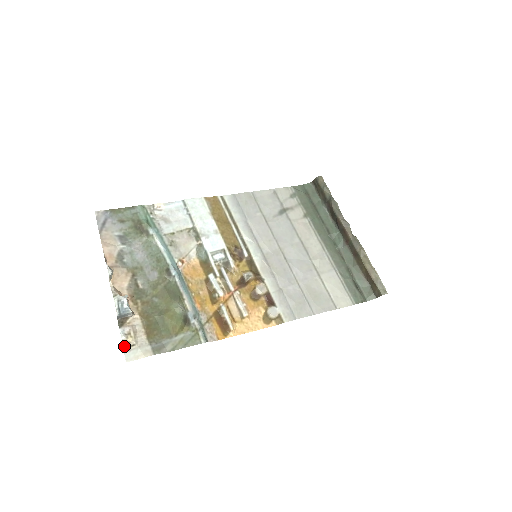
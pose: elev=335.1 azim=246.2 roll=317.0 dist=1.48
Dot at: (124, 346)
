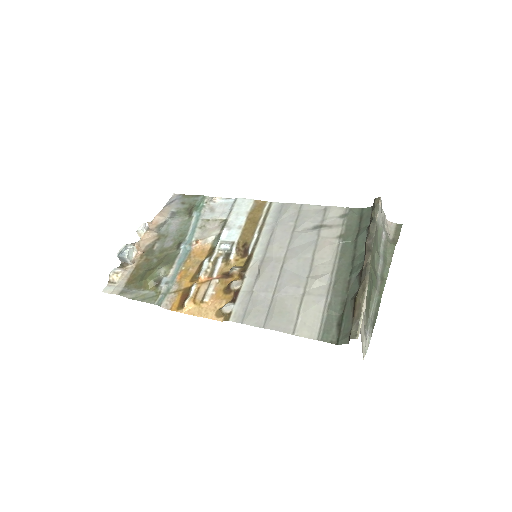
Dot at: (109, 280)
